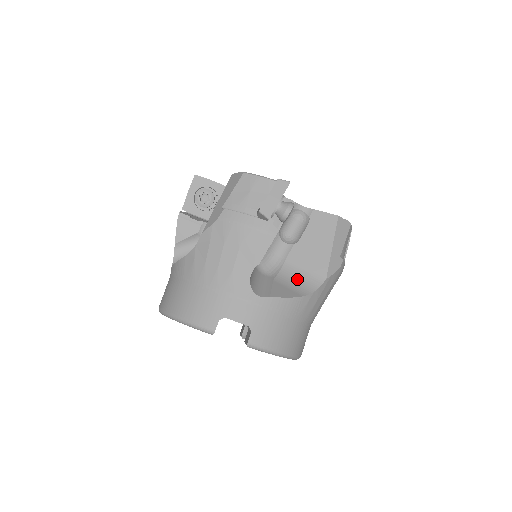
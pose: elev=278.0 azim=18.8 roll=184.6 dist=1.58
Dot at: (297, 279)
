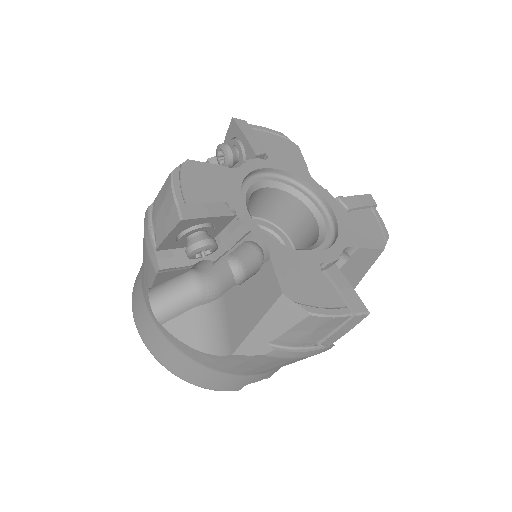
Dot at: occluded
